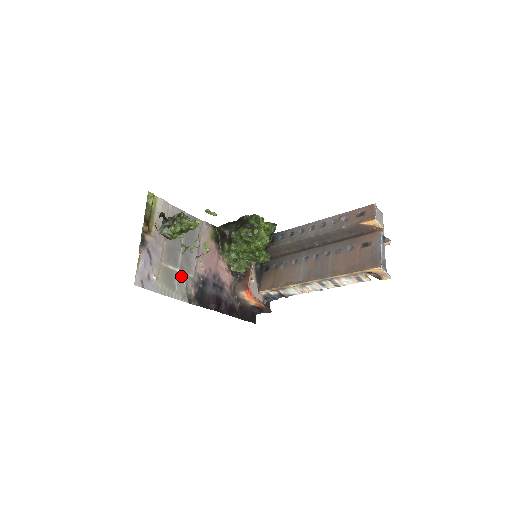
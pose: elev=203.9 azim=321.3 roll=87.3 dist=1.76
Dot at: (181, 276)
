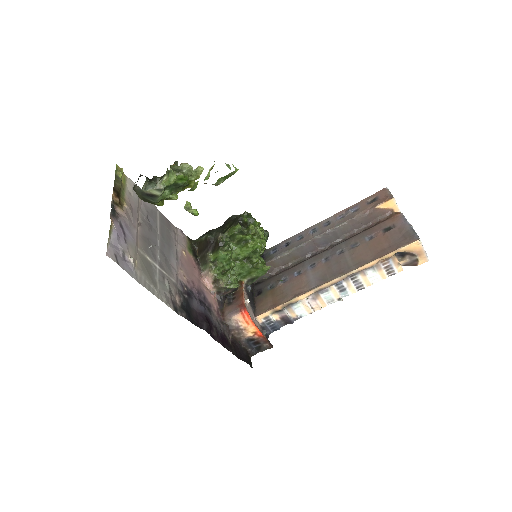
Dot at: (162, 275)
